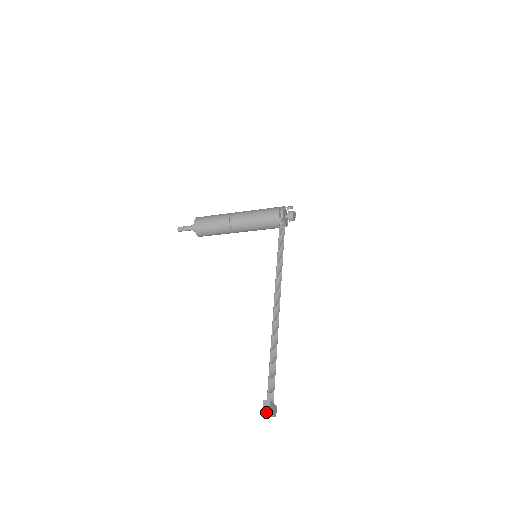
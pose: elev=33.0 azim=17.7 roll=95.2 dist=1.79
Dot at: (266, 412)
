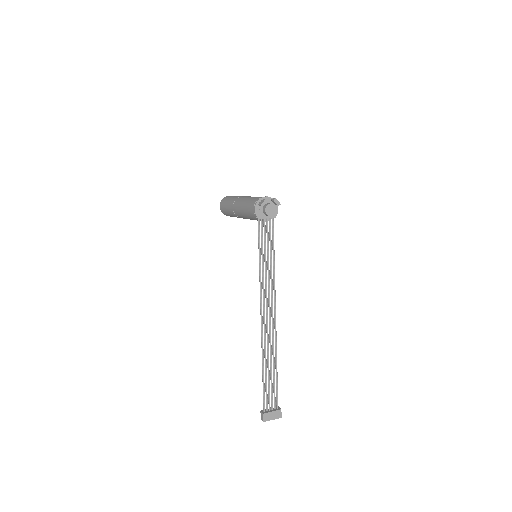
Dot at: (265, 419)
